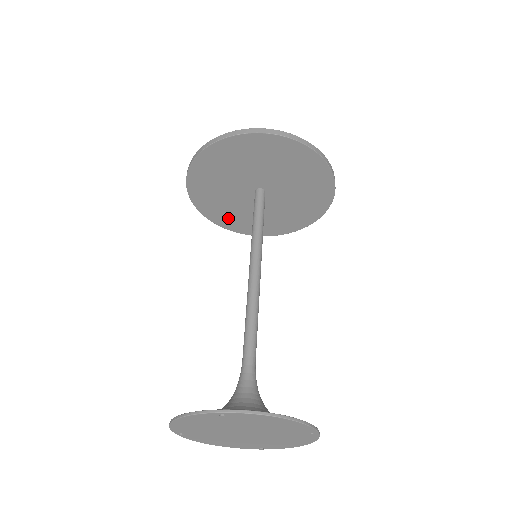
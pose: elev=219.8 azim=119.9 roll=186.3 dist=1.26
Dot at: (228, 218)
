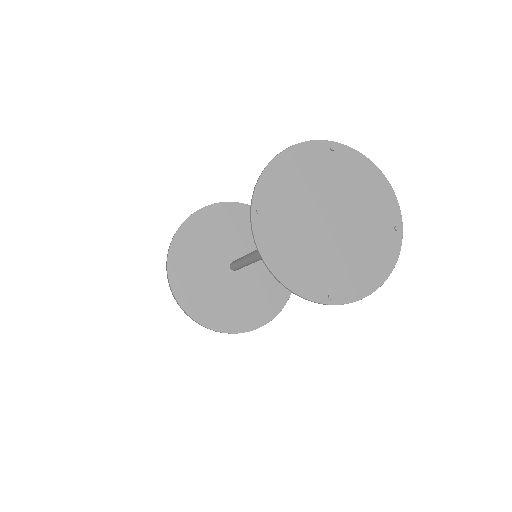
Dot at: (192, 294)
